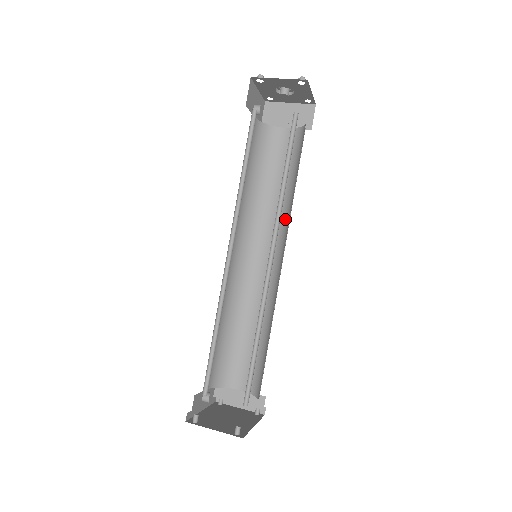
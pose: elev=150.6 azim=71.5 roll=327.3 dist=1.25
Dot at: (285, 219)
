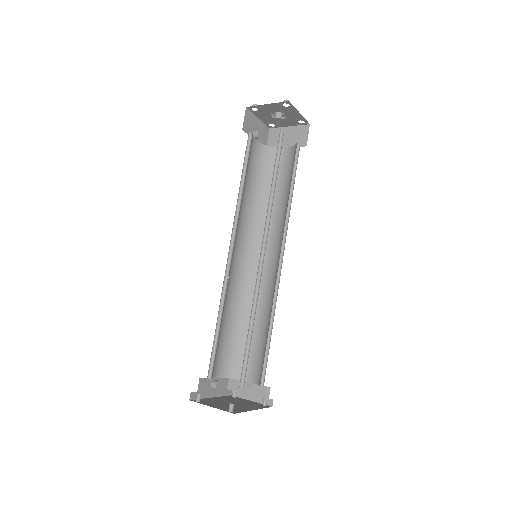
Dot at: (284, 224)
